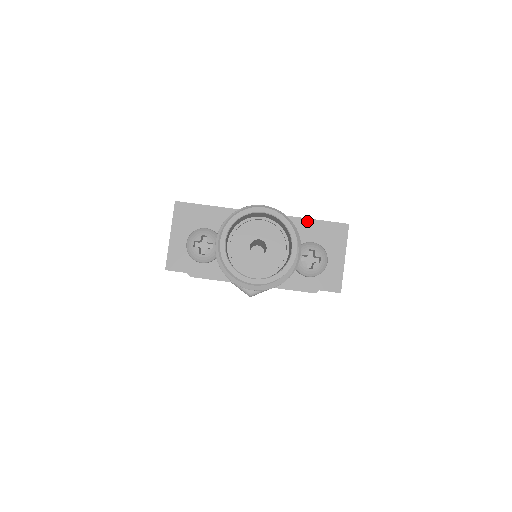
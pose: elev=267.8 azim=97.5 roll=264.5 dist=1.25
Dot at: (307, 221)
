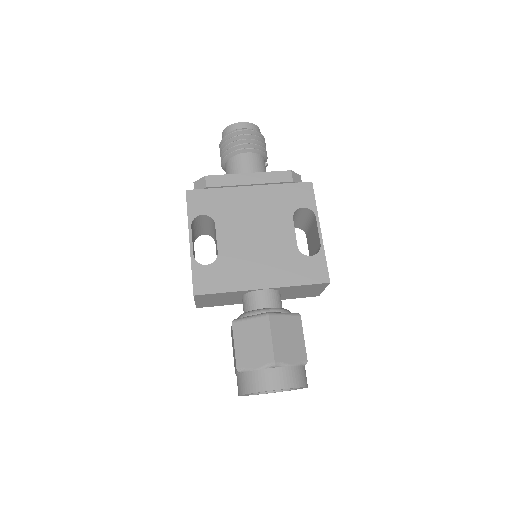
Dot at: occluded
